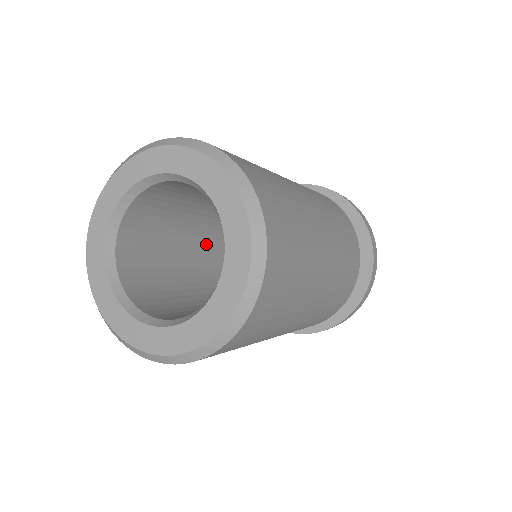
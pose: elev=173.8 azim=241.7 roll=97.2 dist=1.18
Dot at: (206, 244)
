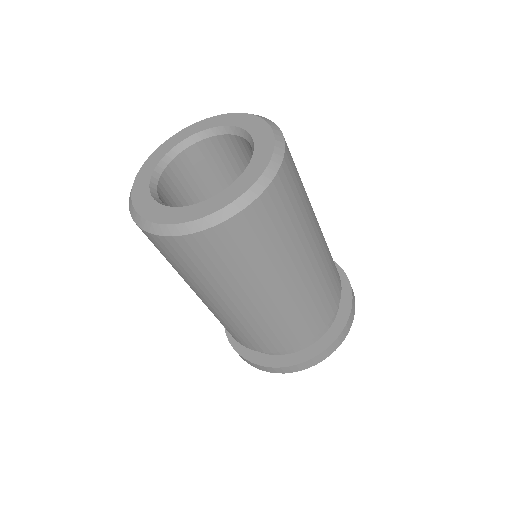
Dot at: occluded
